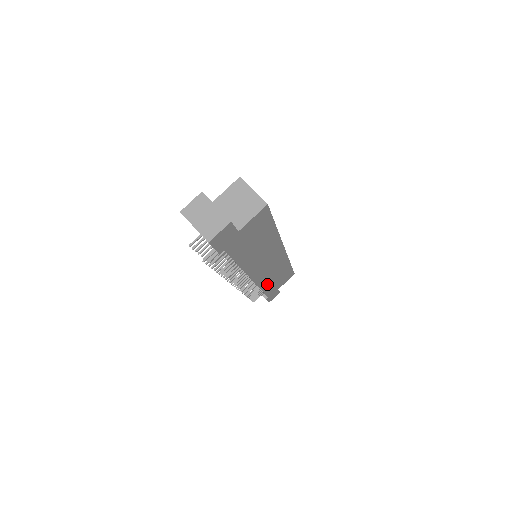
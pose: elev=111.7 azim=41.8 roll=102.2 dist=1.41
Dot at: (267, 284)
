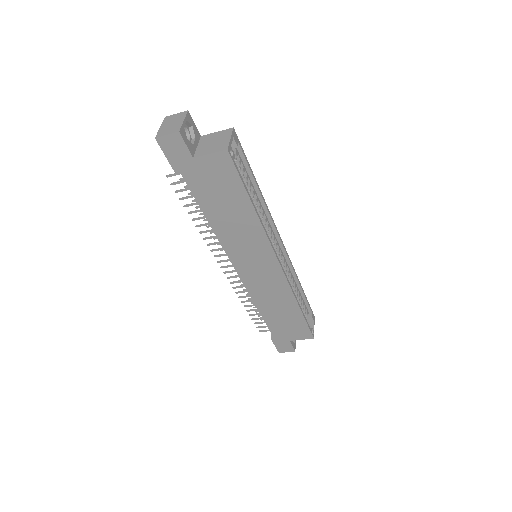
Dot at: (266, 308)
